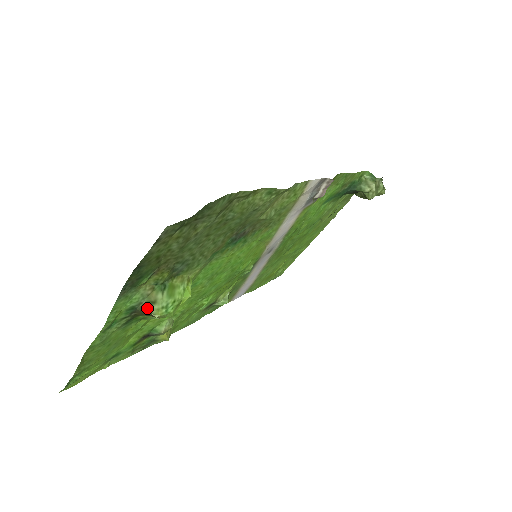
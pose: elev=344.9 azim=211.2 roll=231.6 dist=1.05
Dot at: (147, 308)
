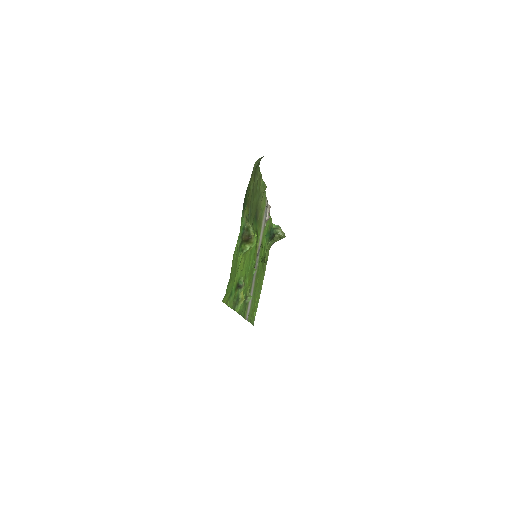
Dot at: (248, 230)
